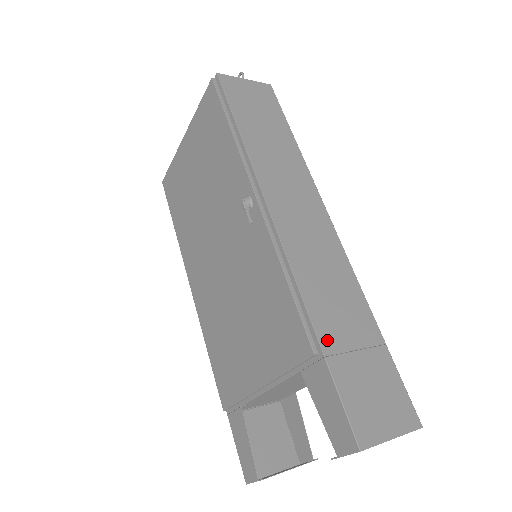
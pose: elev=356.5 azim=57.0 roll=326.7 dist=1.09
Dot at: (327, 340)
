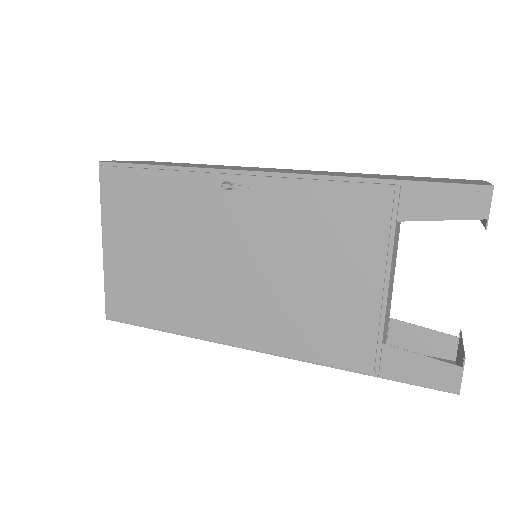
Dot at: (387, 178)
